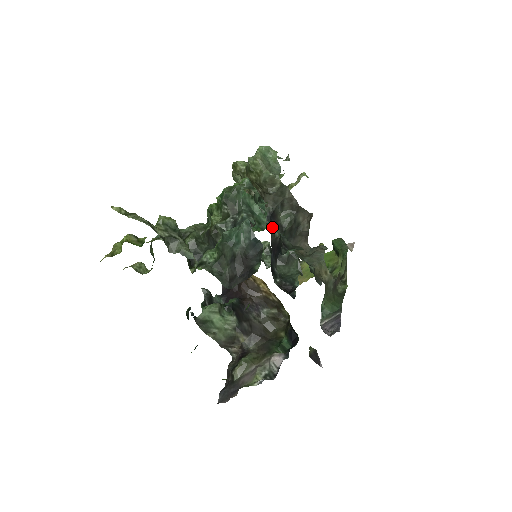
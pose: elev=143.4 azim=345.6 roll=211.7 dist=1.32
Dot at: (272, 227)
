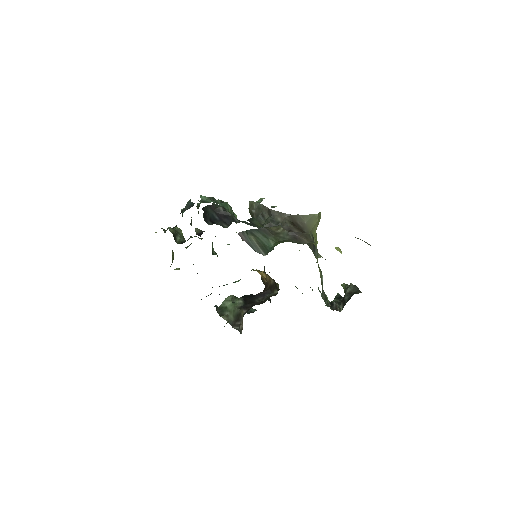
Dot at: (216, 205)
